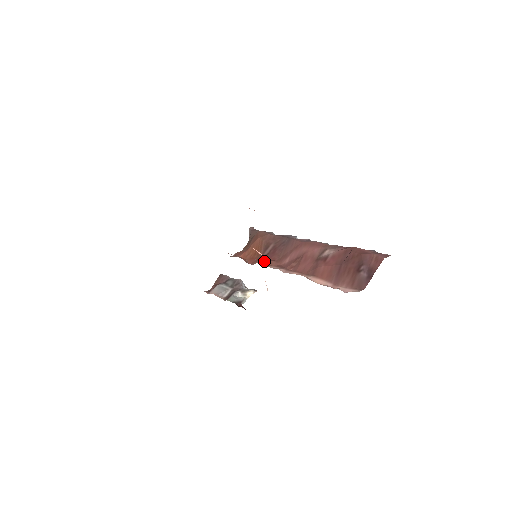
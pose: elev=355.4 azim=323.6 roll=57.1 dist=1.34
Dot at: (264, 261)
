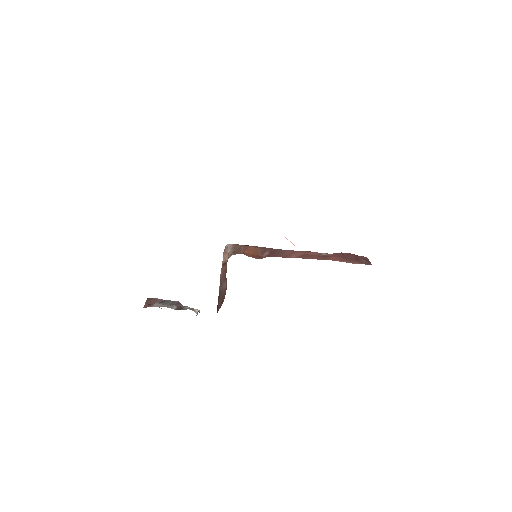
Dot at: occluded
